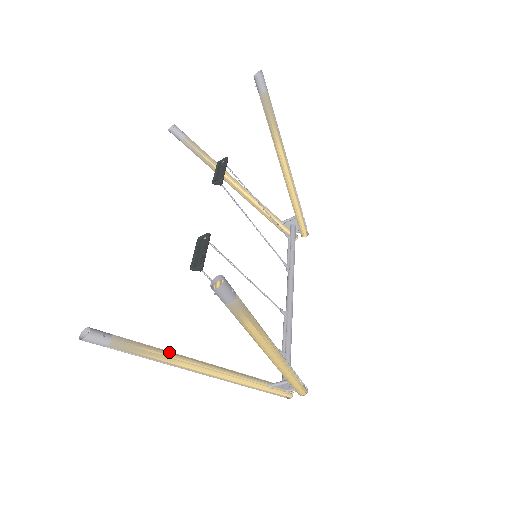
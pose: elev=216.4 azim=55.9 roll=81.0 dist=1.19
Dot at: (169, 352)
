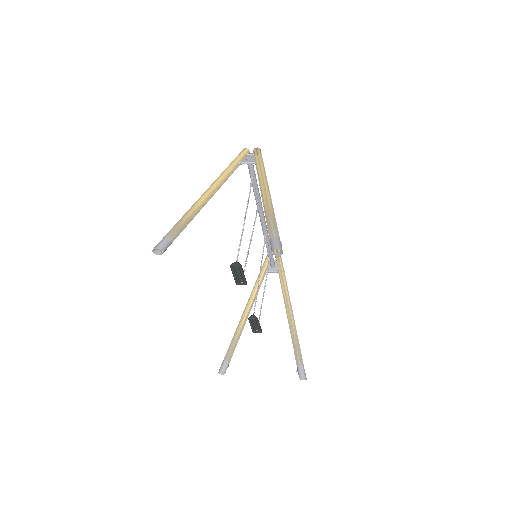
Dot at: (241, 332)
